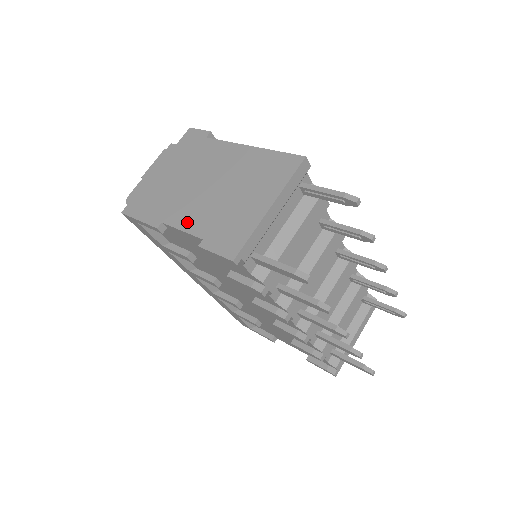
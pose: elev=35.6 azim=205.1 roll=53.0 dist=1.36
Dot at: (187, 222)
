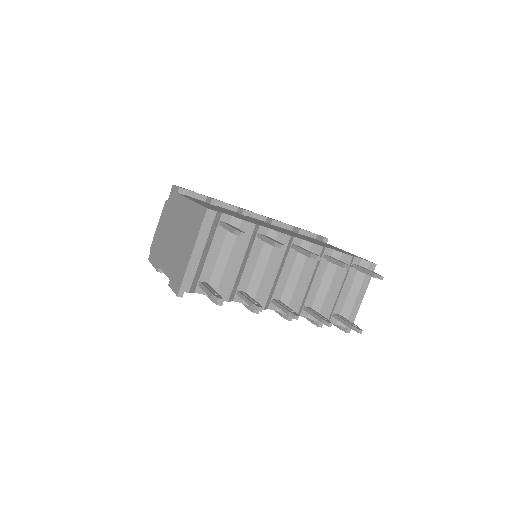
Dot at: (166, 266)
